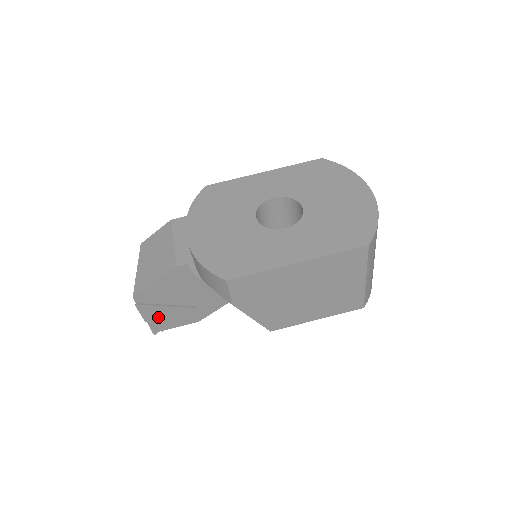
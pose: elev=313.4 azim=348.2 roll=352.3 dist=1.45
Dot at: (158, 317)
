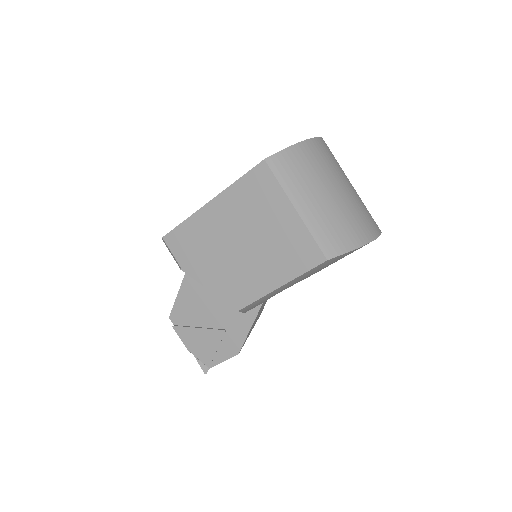
Dot at: (197, 344)
